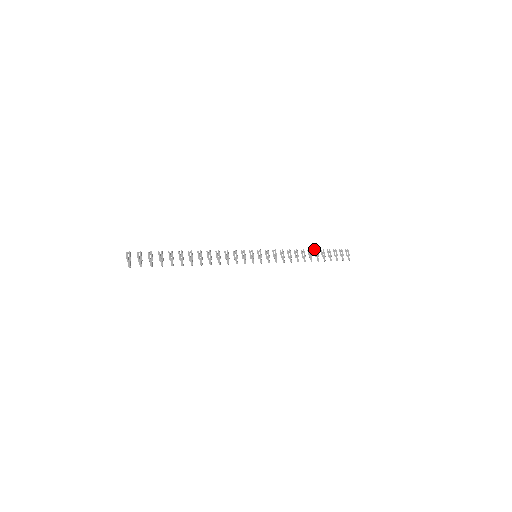
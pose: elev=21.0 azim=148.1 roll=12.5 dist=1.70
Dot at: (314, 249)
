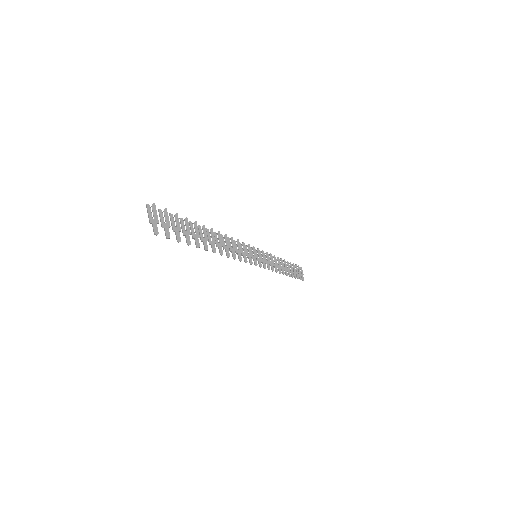
Dot at: occluded
